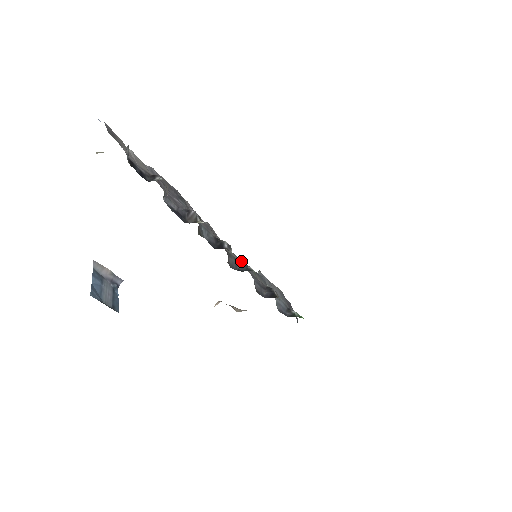
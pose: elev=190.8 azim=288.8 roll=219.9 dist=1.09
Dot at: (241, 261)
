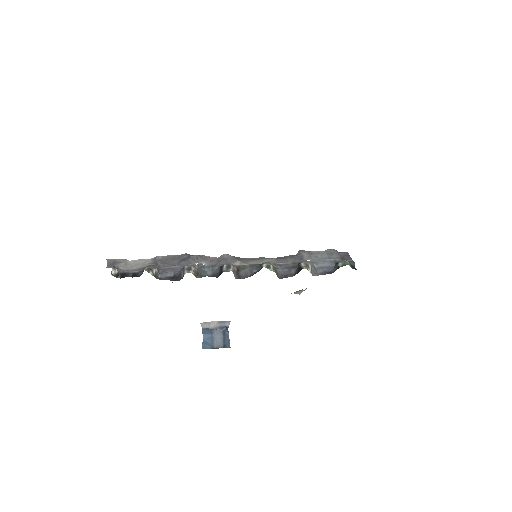
Dot at: (266, 260)
